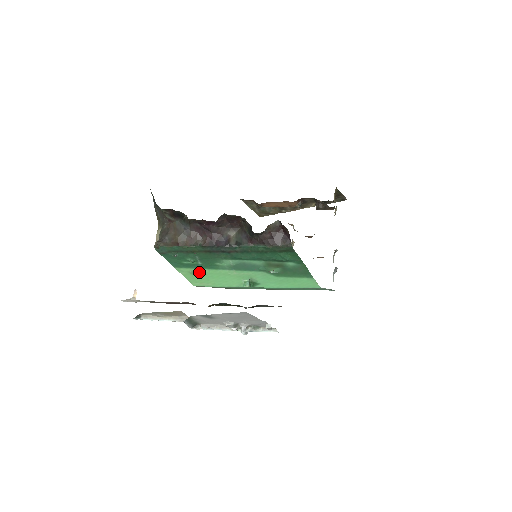
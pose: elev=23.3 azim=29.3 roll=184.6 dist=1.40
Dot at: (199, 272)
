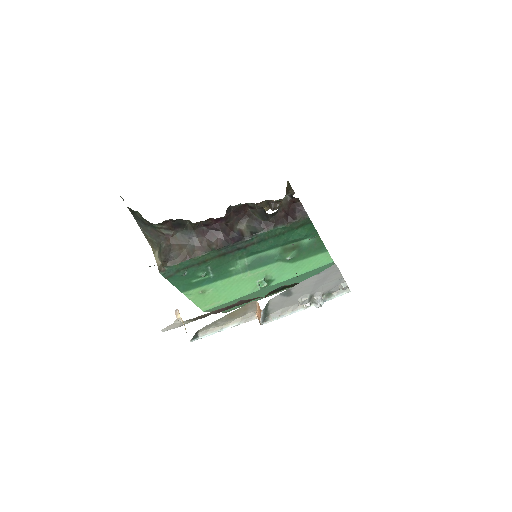
Dot at: (210, 289)
